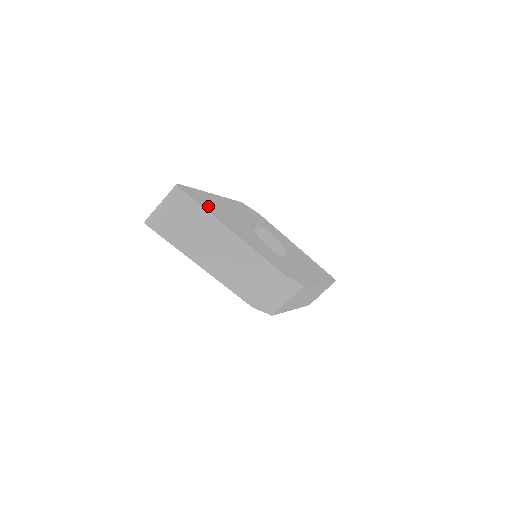
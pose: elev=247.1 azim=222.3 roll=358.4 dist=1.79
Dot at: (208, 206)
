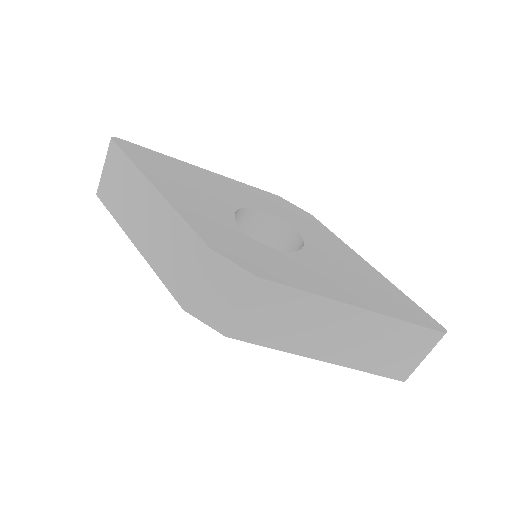
Dot at: (148, 162)
